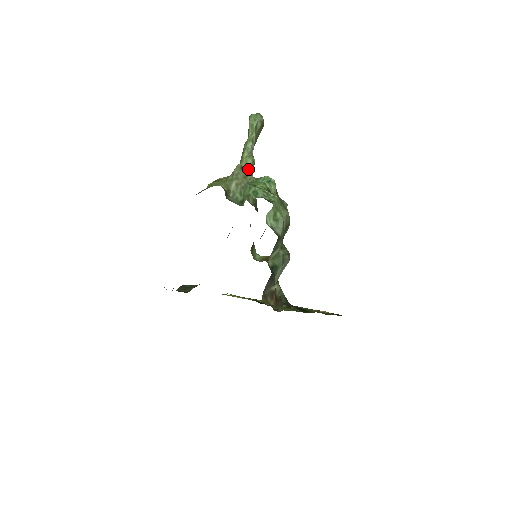
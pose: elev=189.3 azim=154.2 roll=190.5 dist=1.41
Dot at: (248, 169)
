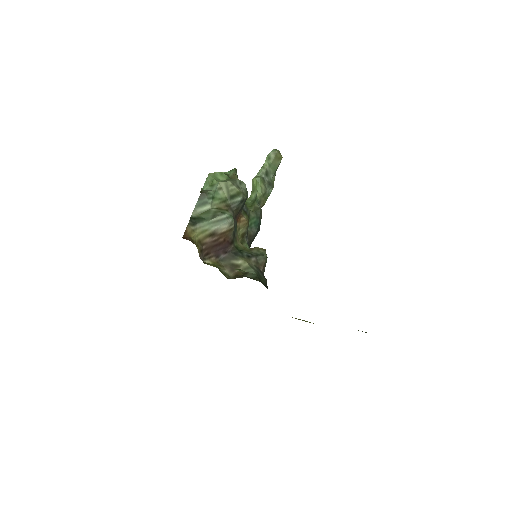
Dot at: (255, 187)
